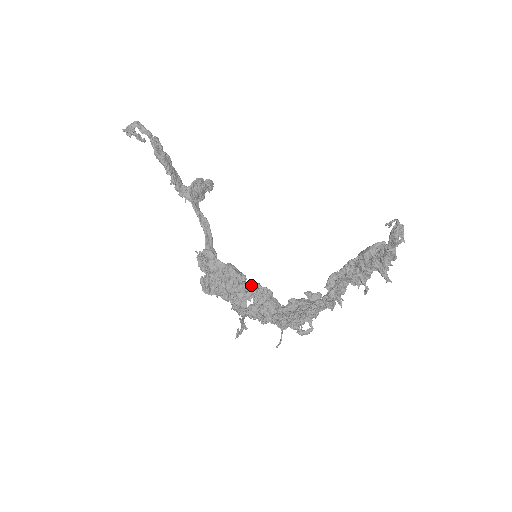
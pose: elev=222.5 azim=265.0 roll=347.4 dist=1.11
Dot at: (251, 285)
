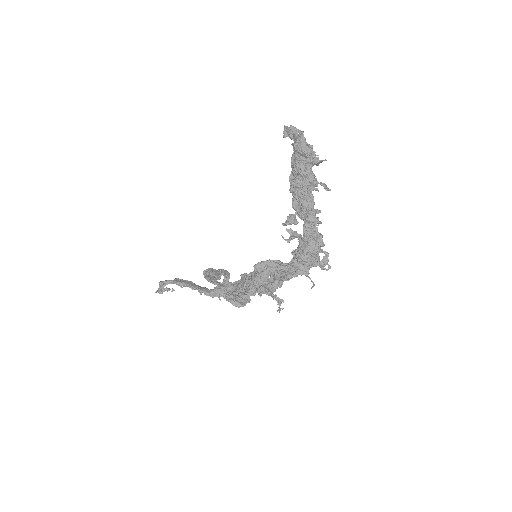
Dot at: (256, 265)
